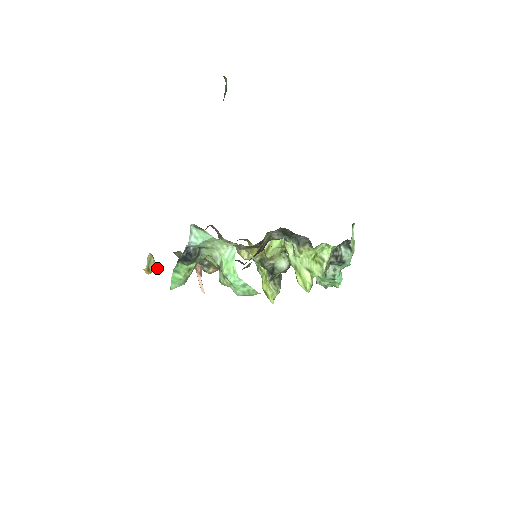
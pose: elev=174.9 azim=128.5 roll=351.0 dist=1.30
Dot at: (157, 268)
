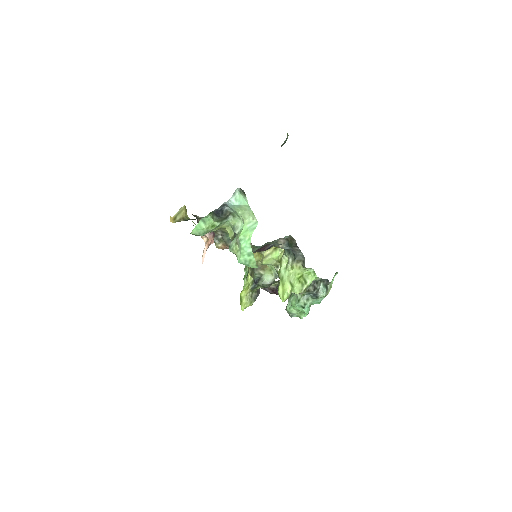
Dot at: (182, 220)
